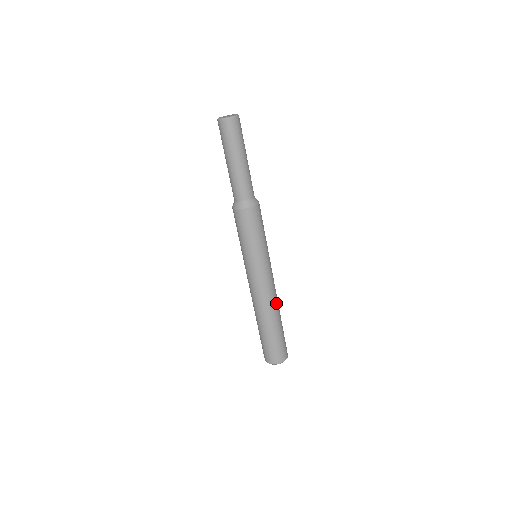
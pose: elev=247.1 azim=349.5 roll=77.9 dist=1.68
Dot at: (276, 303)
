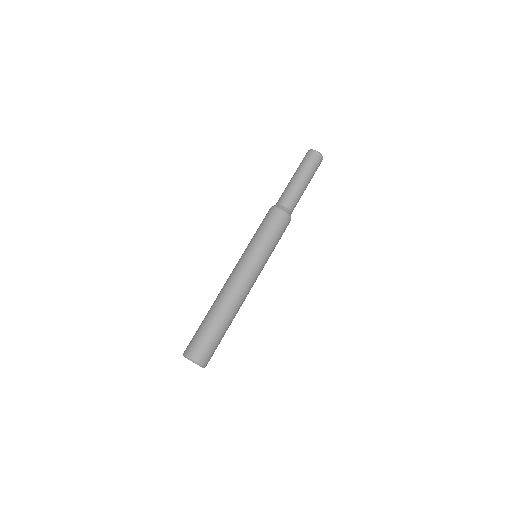
Dot at: (230, 298)
